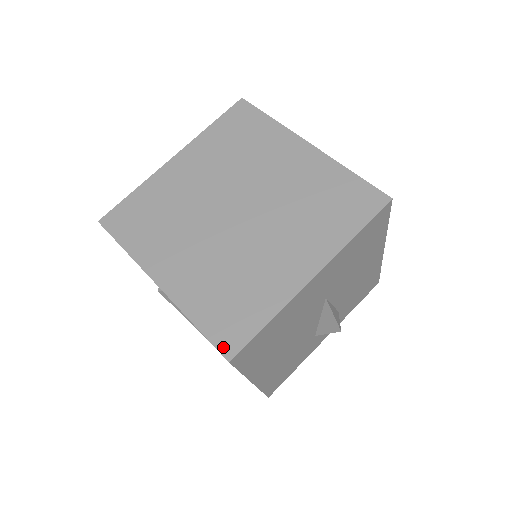
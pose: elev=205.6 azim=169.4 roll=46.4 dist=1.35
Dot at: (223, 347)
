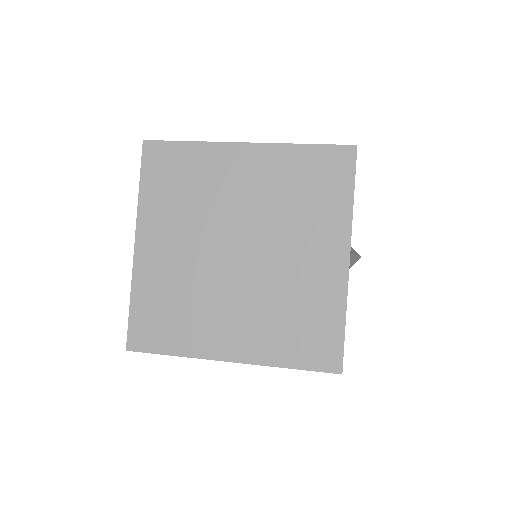
Dot at: (328, 367)
